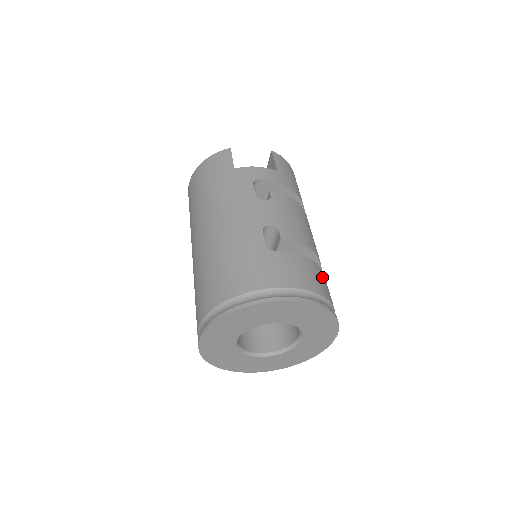
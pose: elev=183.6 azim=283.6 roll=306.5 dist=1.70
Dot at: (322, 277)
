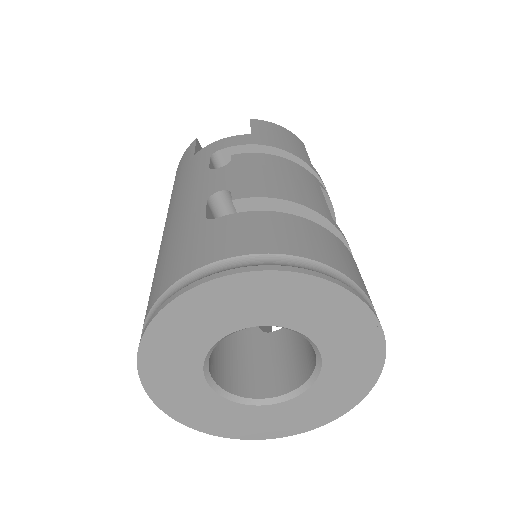
Dot at: (316, 234)
